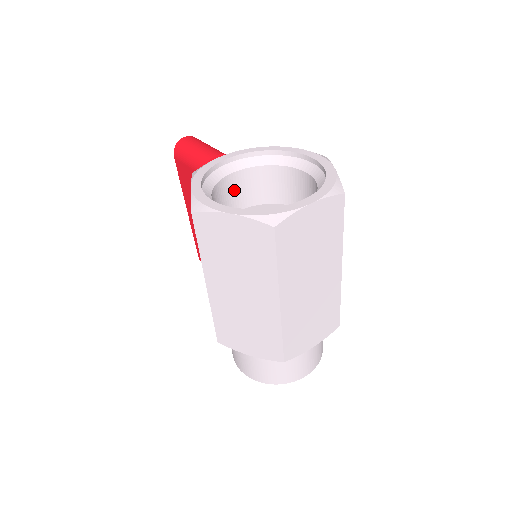
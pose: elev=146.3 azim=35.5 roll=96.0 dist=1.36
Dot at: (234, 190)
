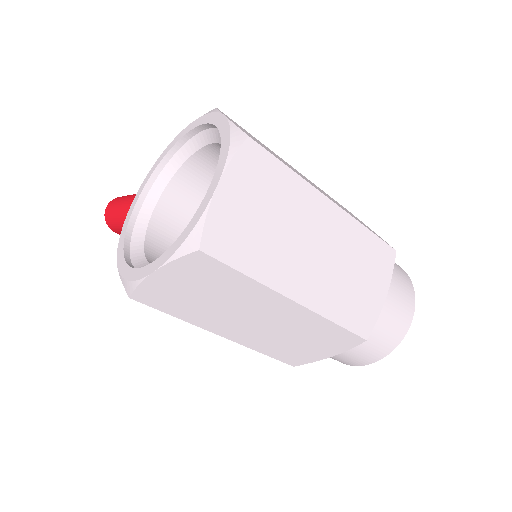
Dot at: (173, 221)
